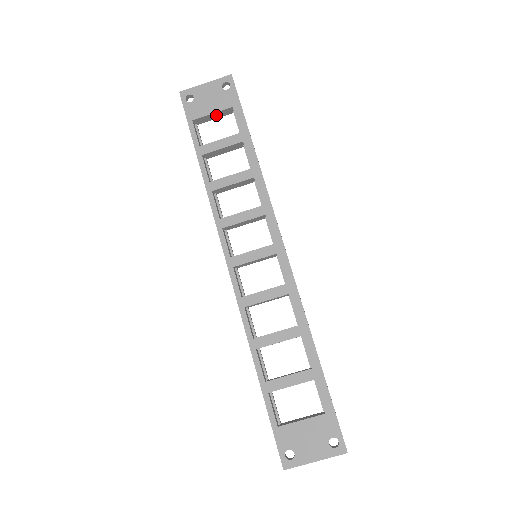
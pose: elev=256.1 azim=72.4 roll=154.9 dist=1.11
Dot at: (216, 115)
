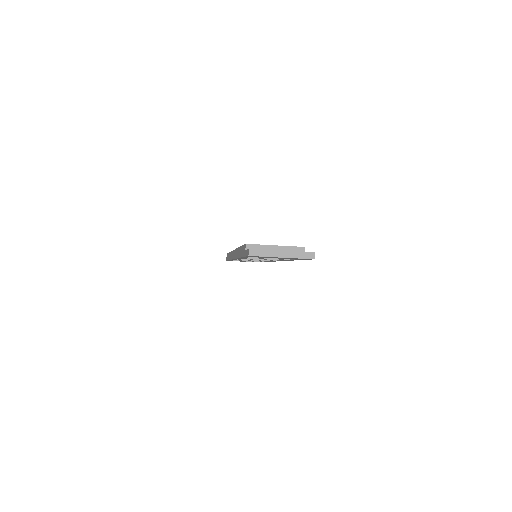
Dot at: occluded
